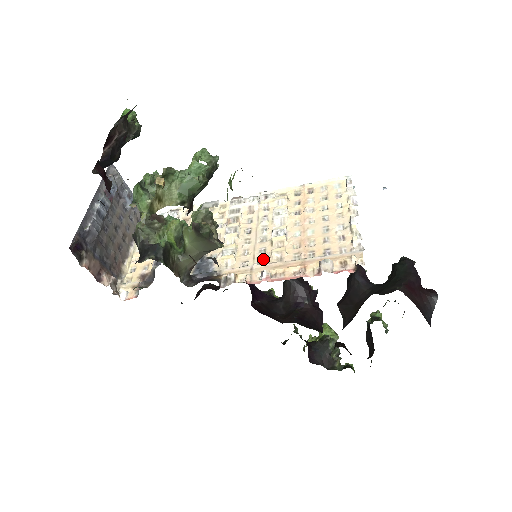
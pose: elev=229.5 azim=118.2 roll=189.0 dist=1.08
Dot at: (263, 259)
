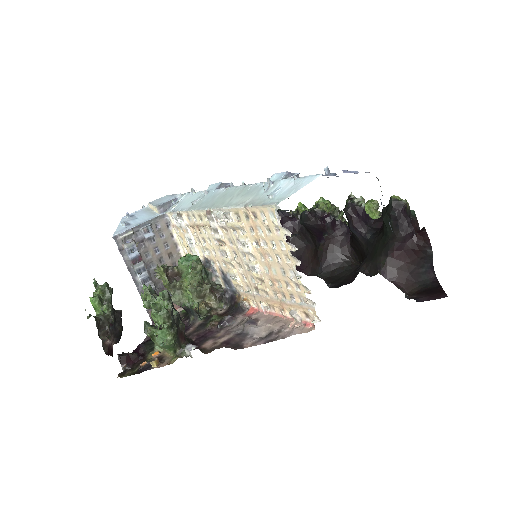
Dot at: (257, 288)
